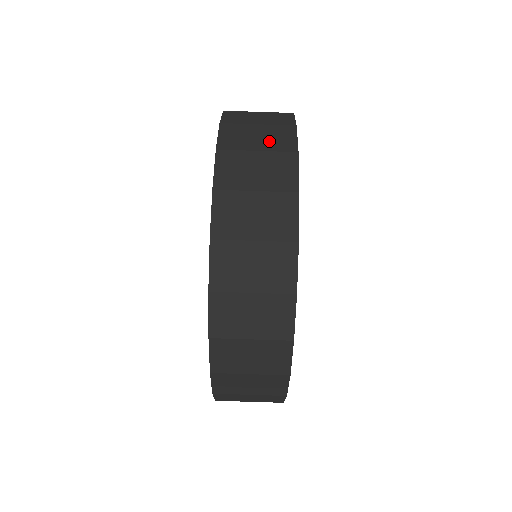
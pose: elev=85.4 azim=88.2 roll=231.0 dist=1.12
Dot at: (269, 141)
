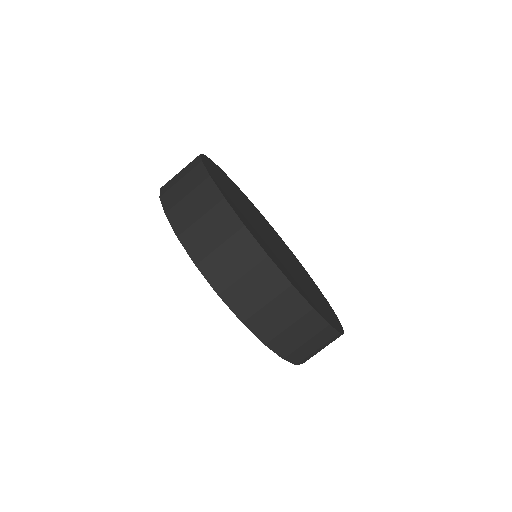
Dot at: (242, 259)
